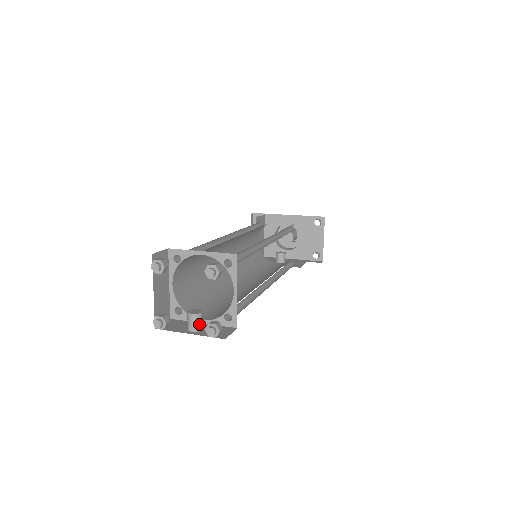
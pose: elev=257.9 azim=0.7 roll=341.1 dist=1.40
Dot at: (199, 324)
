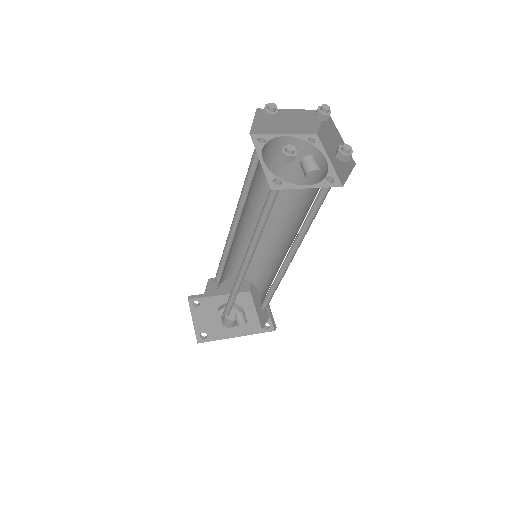
Dot at: occluded
